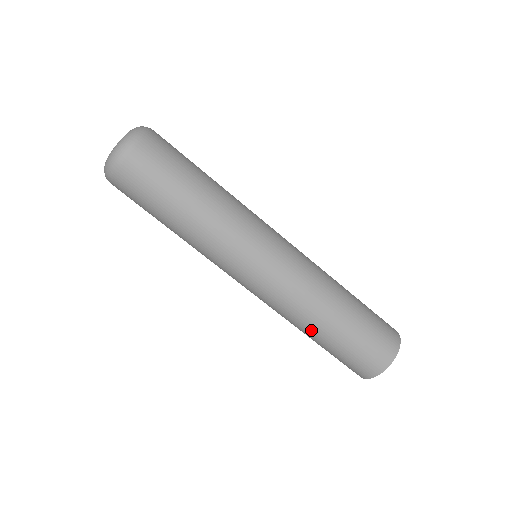
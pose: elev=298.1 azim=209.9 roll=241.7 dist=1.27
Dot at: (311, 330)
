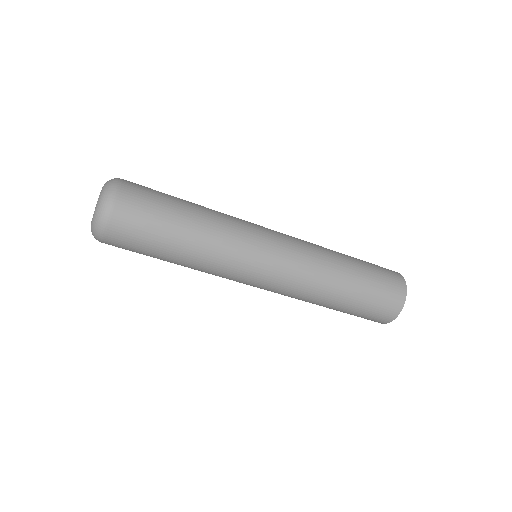
Dot at: (332, 298)
